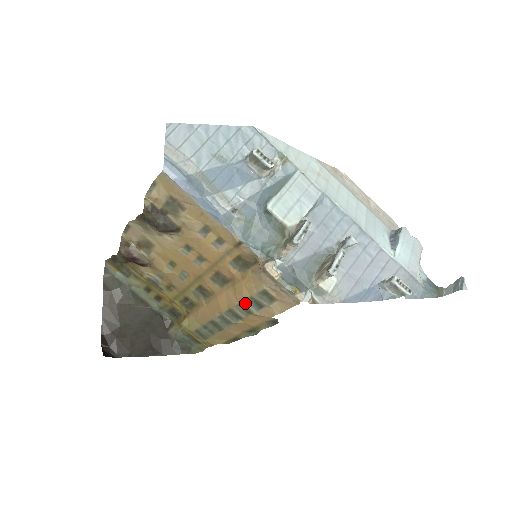
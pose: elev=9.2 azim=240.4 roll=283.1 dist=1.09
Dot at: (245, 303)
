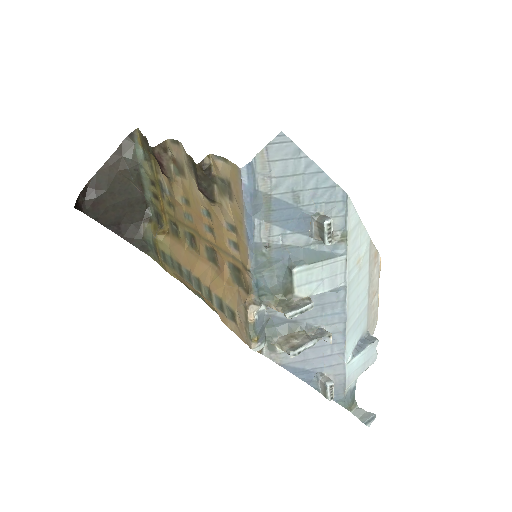
Dot at: (213, 295)
